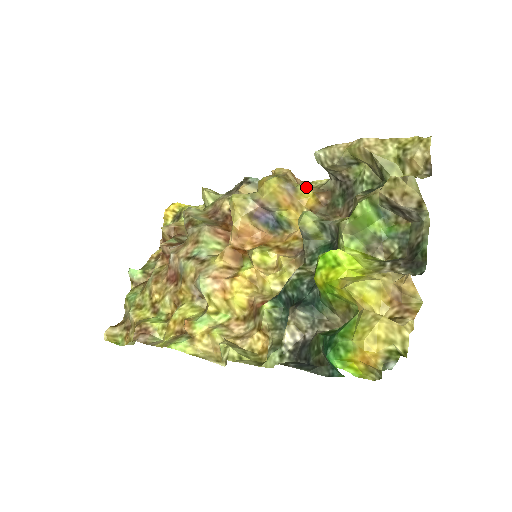
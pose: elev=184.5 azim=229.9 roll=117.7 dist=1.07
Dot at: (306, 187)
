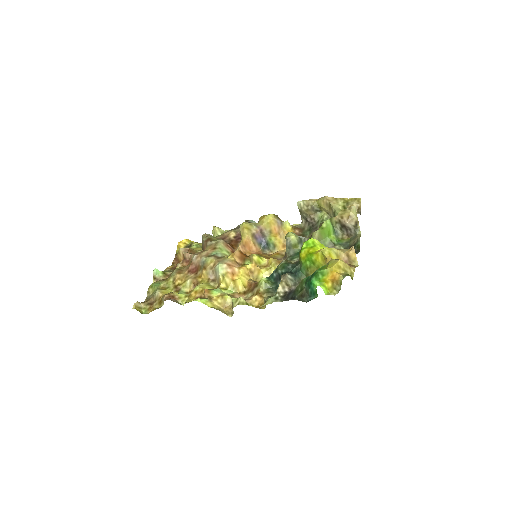
Dot at: (288, 224)
